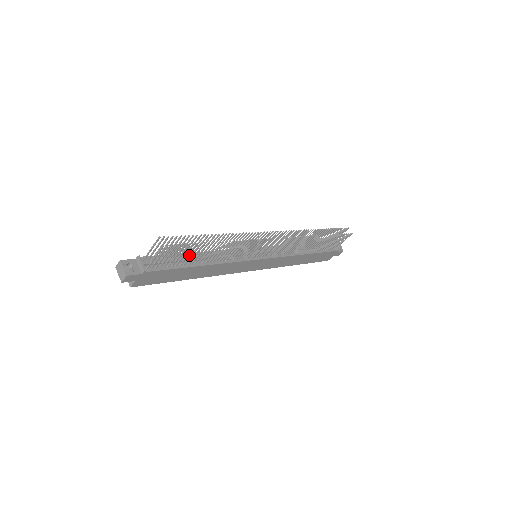
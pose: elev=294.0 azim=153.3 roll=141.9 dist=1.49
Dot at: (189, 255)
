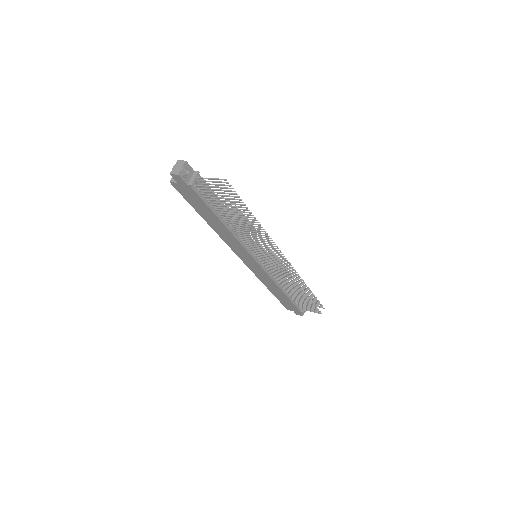
Dot at: occluded
